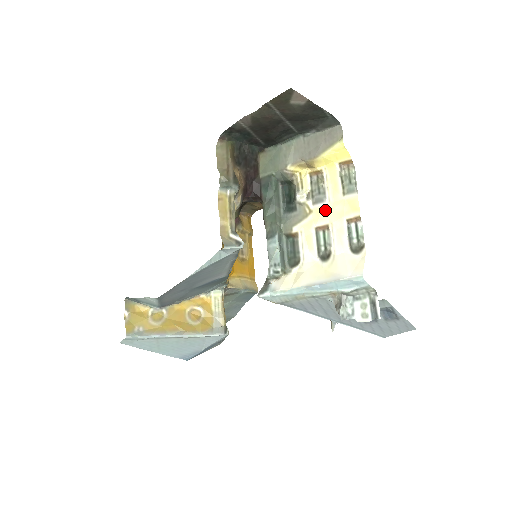
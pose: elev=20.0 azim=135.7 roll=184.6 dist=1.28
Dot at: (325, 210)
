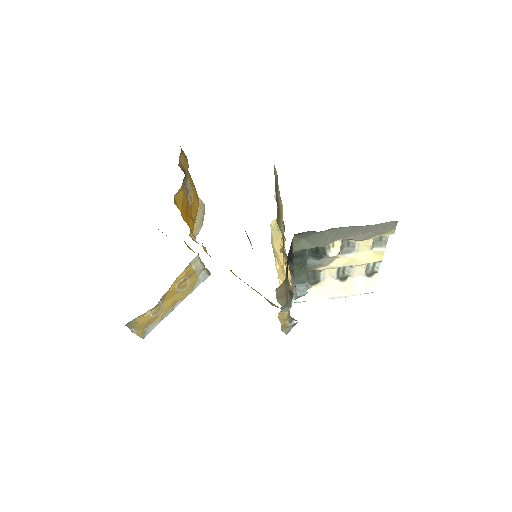
Dot at: (353, 259)
